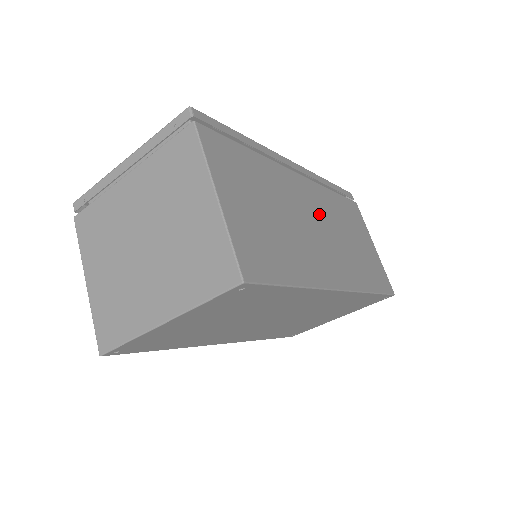
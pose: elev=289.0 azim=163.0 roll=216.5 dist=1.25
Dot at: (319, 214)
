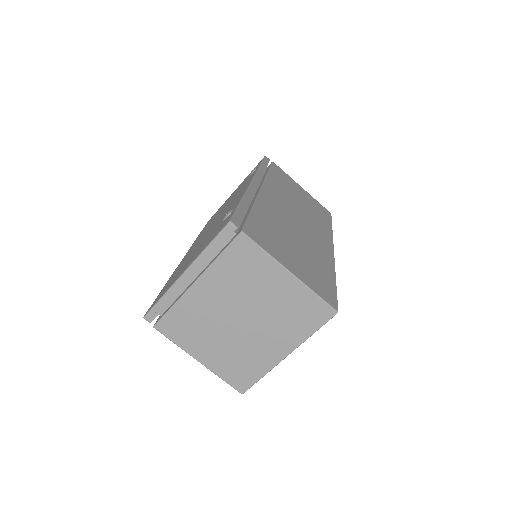
Dot at: (288, 207)
